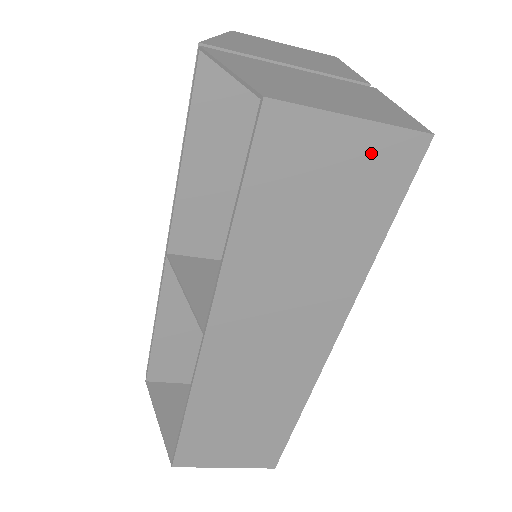
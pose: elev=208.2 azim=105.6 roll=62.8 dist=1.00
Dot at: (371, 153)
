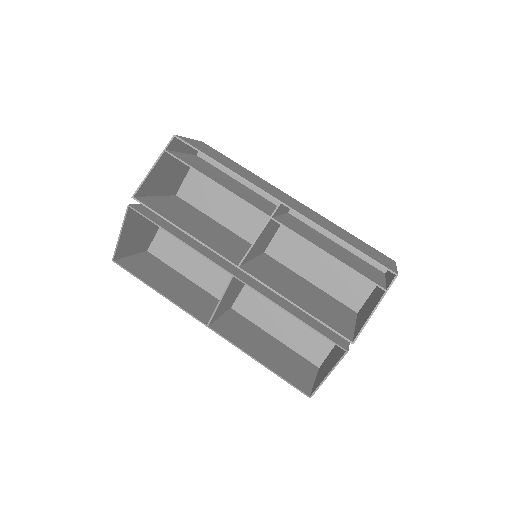
Dot at: (307, 371)
